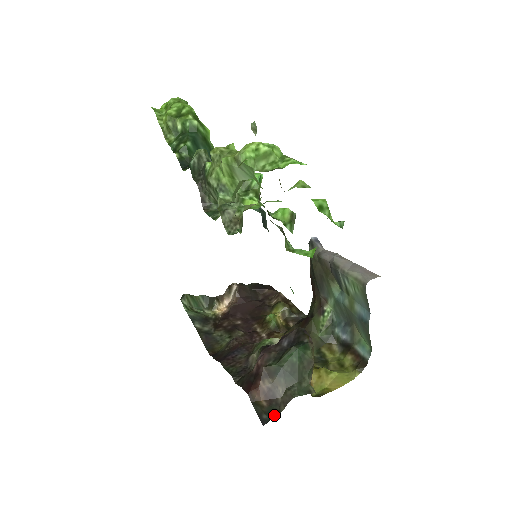
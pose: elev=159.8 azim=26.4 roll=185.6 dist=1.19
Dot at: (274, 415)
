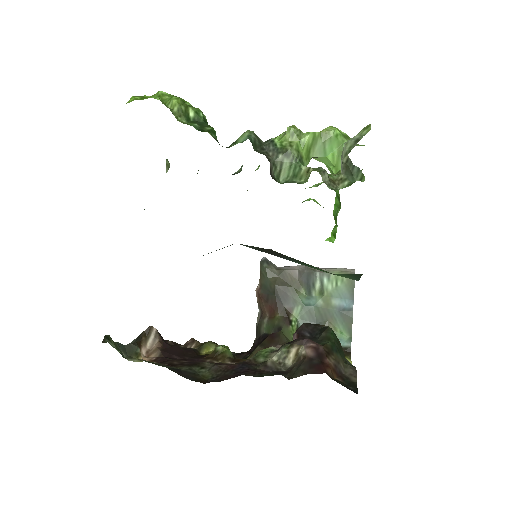
Dot at: (355, 385)
